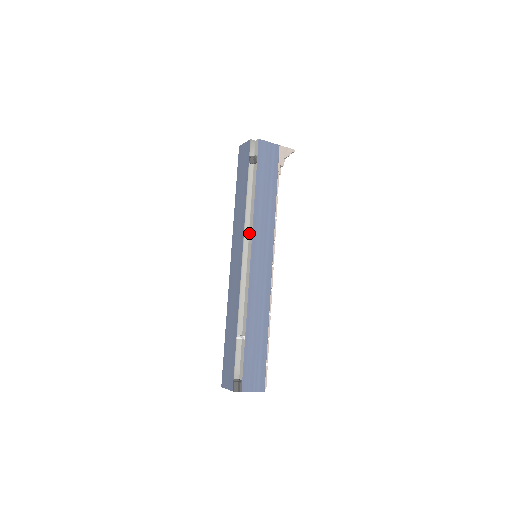
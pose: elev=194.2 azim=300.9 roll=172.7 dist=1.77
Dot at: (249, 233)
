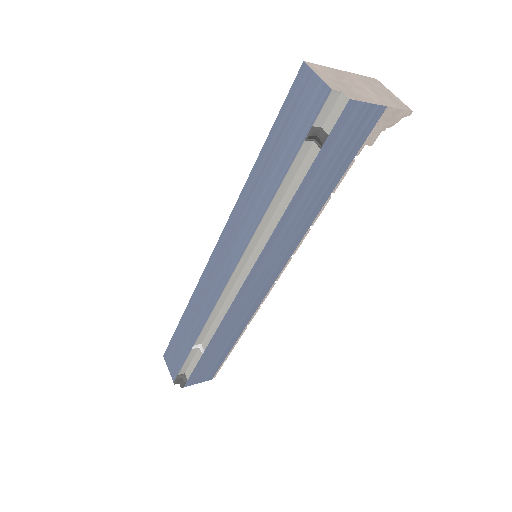
Dot at: (256, 246)
